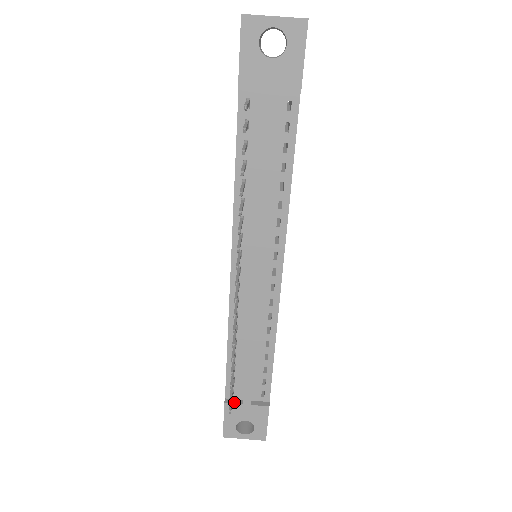
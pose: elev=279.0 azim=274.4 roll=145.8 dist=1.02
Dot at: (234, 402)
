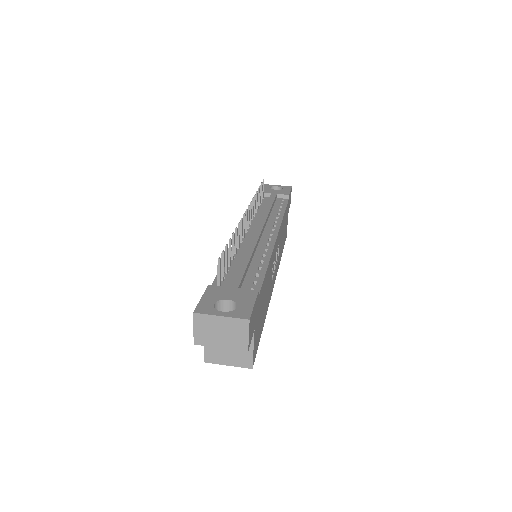
Dot at: (219, 287)
